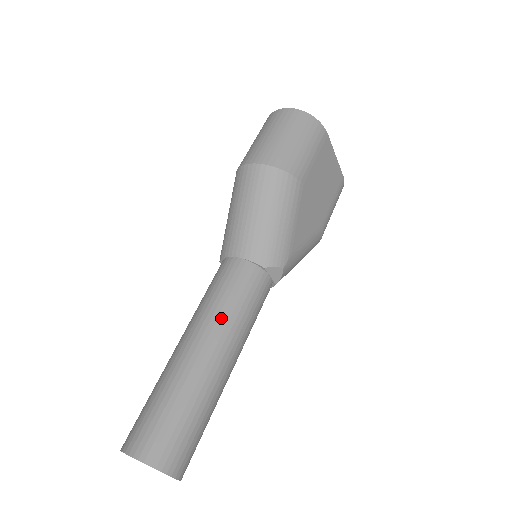
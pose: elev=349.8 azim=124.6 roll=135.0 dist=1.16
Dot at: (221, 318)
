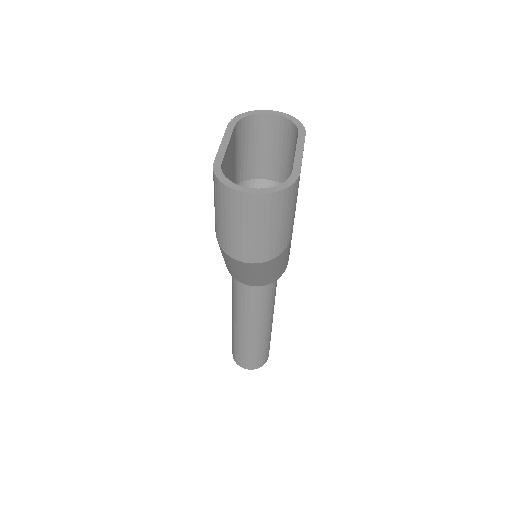
Dot at: (262, 317)
